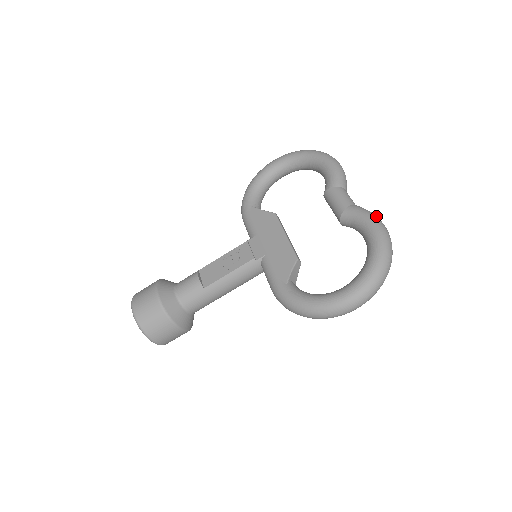
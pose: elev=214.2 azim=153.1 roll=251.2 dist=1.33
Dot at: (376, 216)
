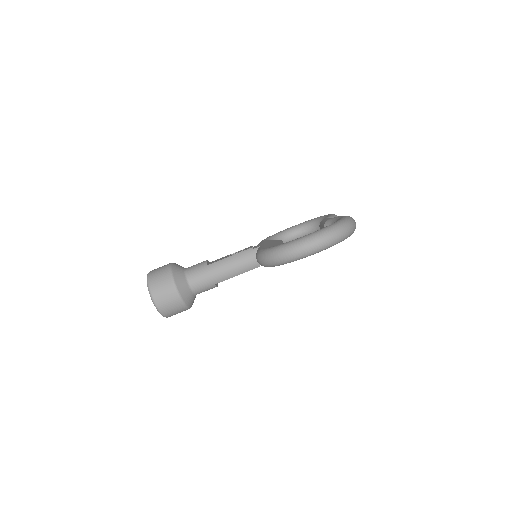
Dot at: occluded
